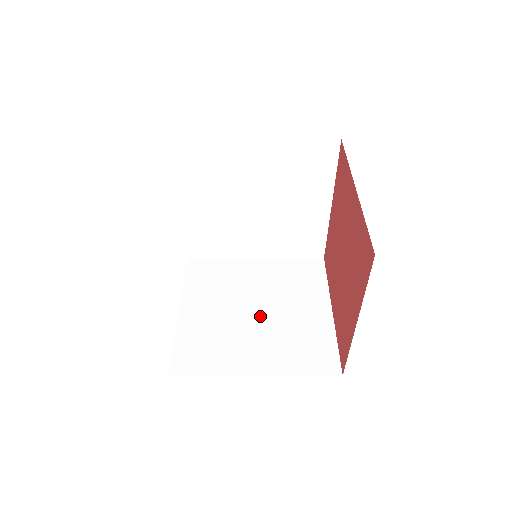
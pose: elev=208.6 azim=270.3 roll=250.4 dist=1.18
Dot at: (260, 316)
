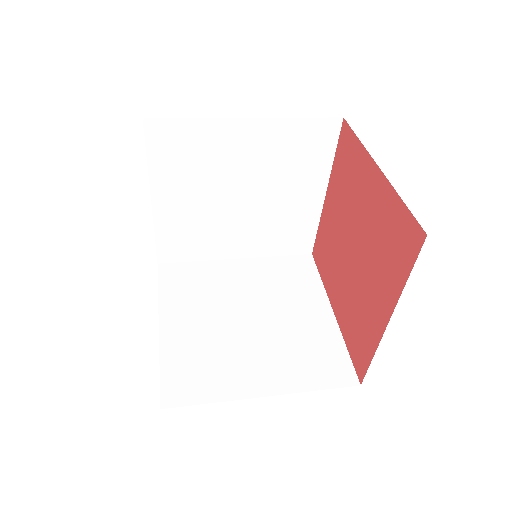
Dot at: (246, 205)
